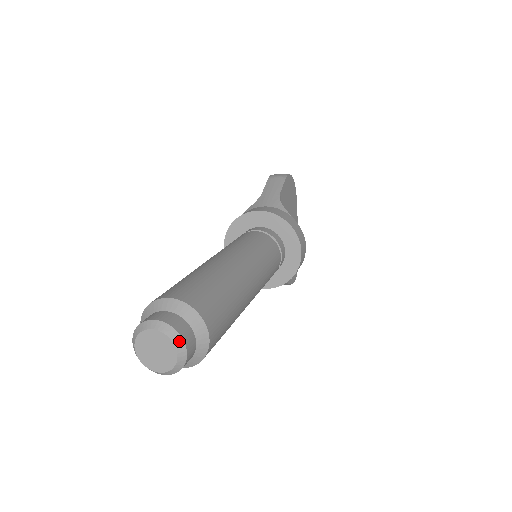
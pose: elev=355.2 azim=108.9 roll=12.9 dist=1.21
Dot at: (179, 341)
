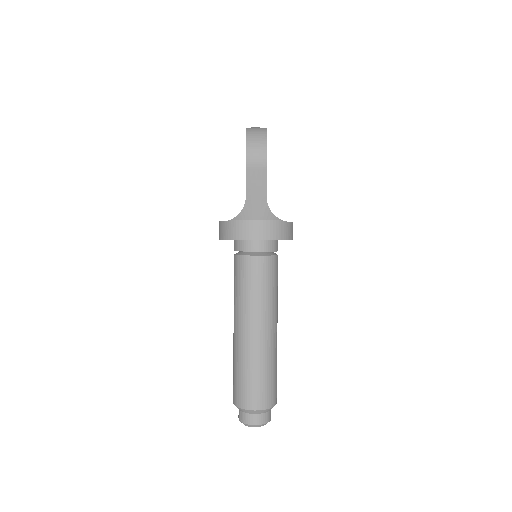
Dot at: occluded
